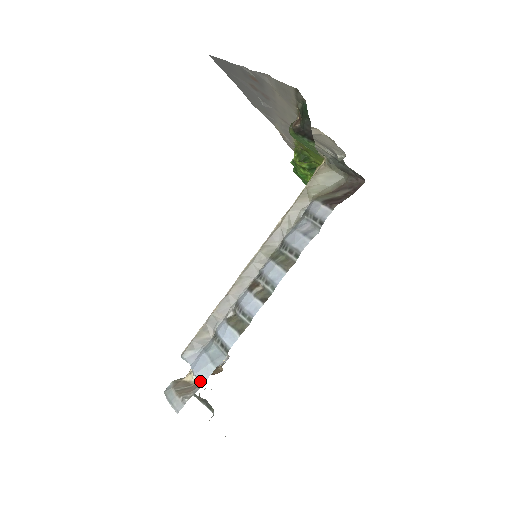
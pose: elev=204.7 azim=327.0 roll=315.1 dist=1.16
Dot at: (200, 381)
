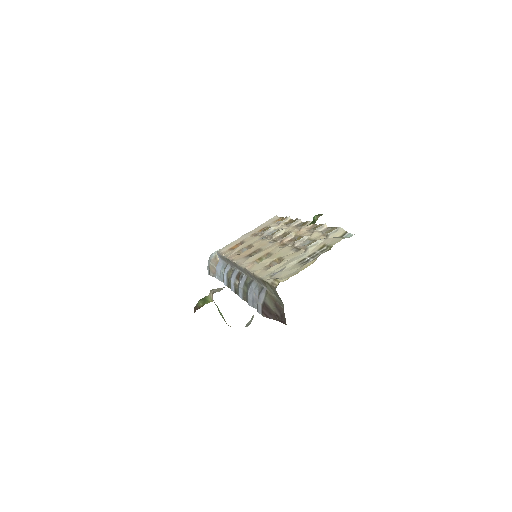
Dot at: occluded
